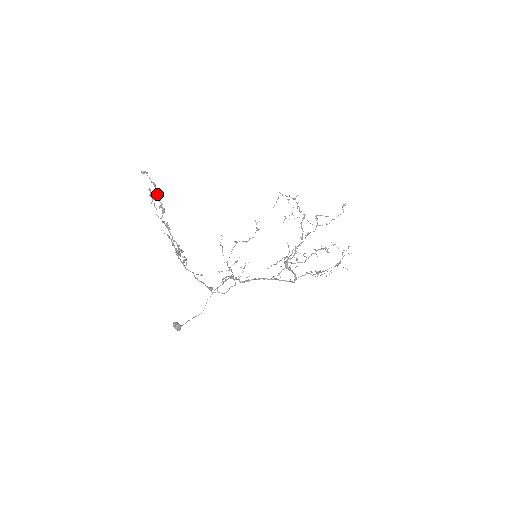
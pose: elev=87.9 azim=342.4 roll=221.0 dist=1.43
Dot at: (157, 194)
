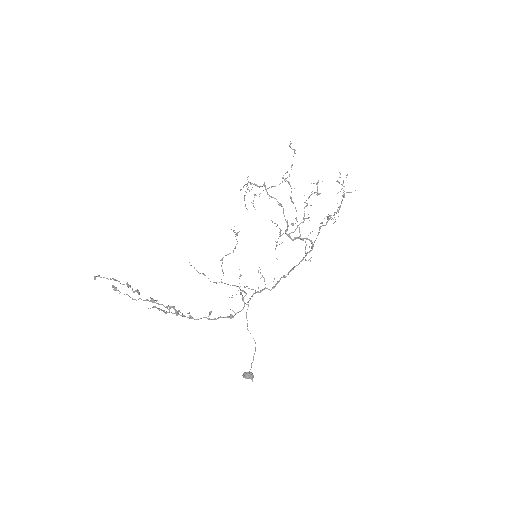
Dot at: (122, 284)
